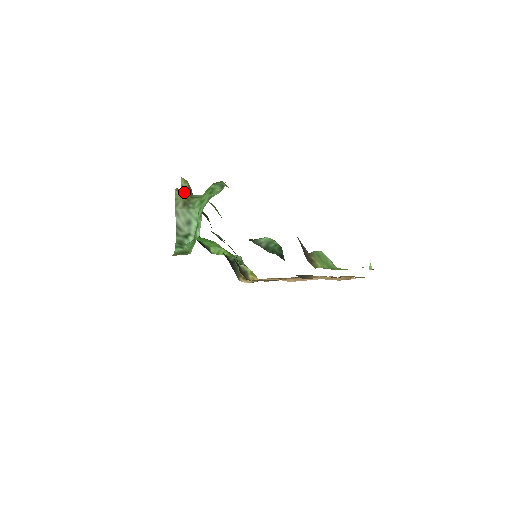
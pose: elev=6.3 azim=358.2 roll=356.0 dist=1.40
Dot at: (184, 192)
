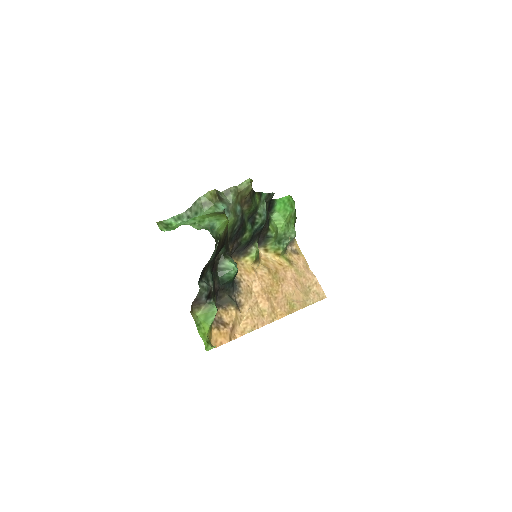
Dot at: (217, 195)
